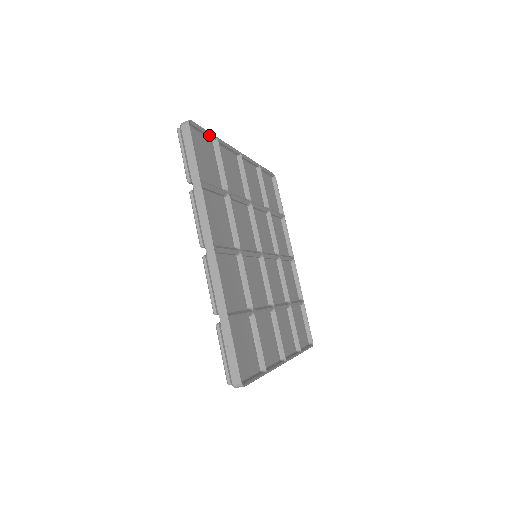
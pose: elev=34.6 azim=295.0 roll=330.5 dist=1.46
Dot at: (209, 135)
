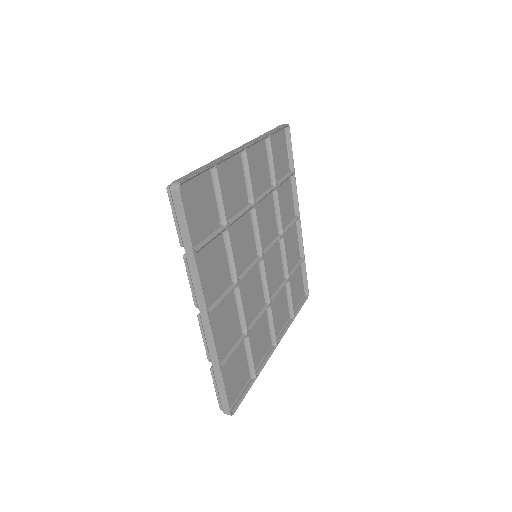
Dot at: (205, 170)
